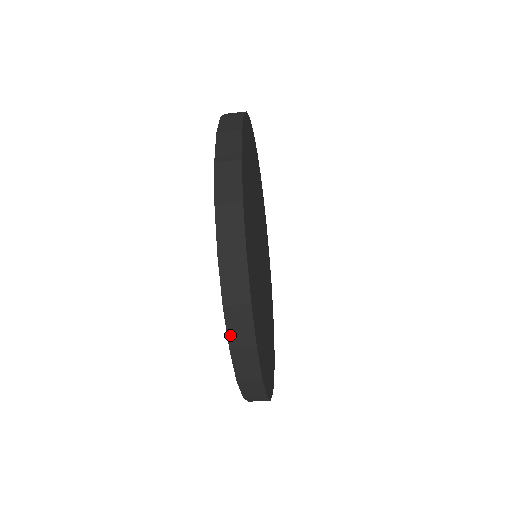
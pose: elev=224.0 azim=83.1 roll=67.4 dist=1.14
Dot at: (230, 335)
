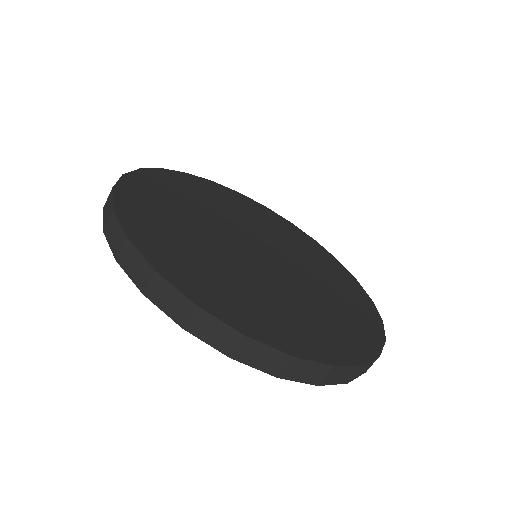
Dot at: (104, 221)
